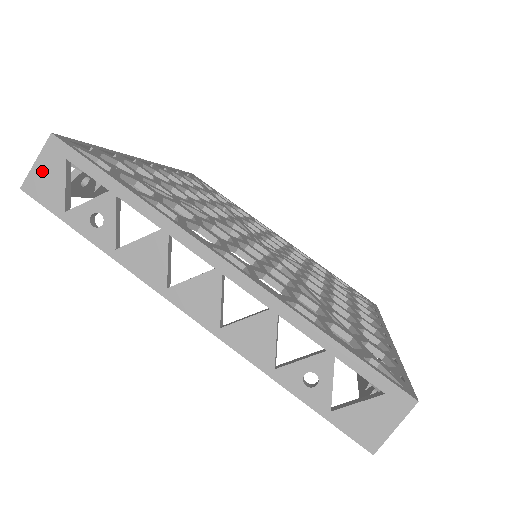
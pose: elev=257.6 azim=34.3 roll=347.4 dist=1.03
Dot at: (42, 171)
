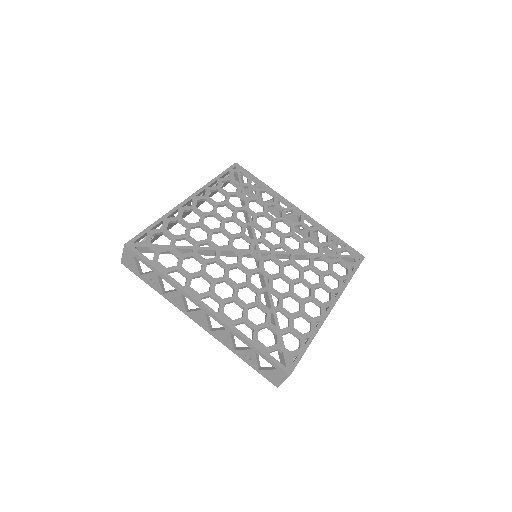
Dot at: (126, 258)
